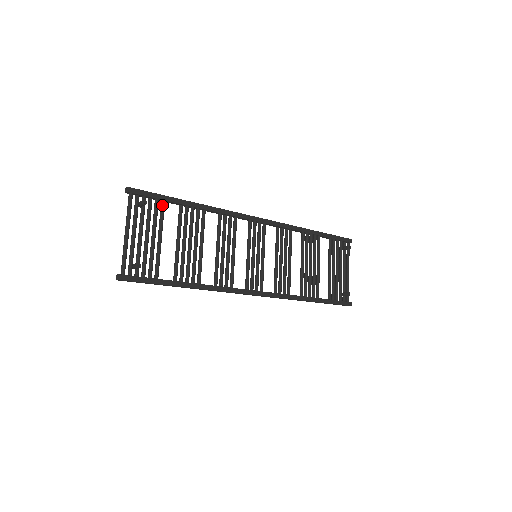
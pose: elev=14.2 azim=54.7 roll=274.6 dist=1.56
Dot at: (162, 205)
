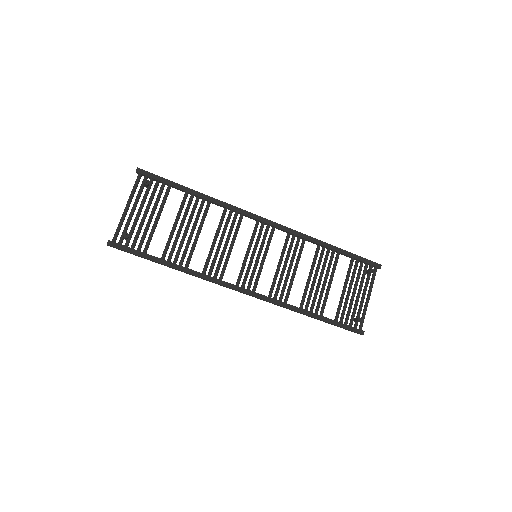
Dot at: (167, 189)
